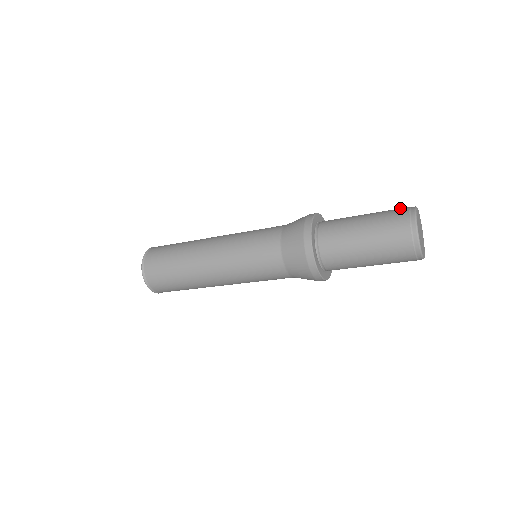
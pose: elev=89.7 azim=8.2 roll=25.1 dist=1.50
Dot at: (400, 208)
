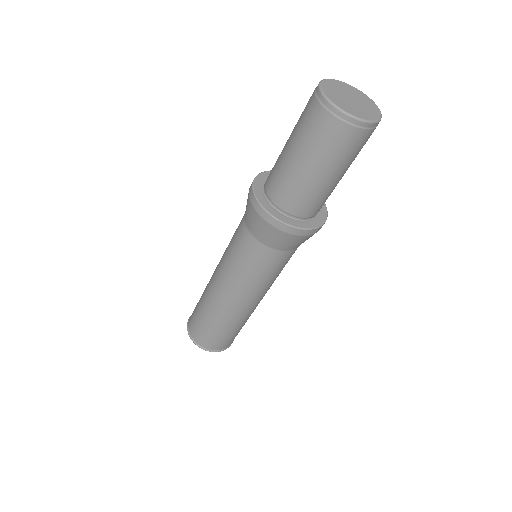
Dot at: occluded
